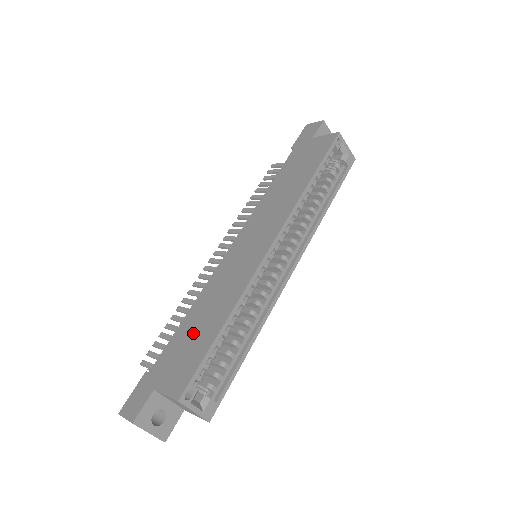
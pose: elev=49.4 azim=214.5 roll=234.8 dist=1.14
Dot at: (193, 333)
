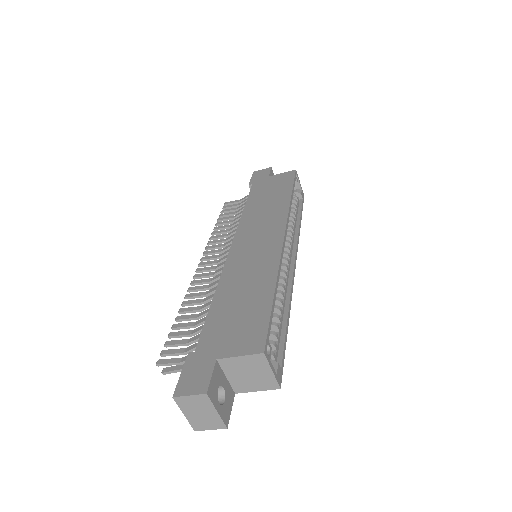
Dot at: (237, 307)
